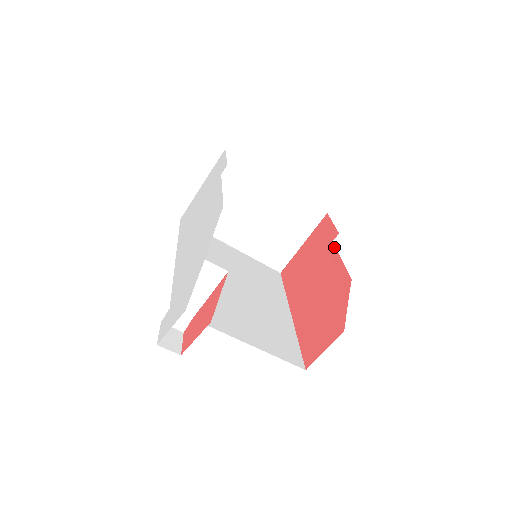
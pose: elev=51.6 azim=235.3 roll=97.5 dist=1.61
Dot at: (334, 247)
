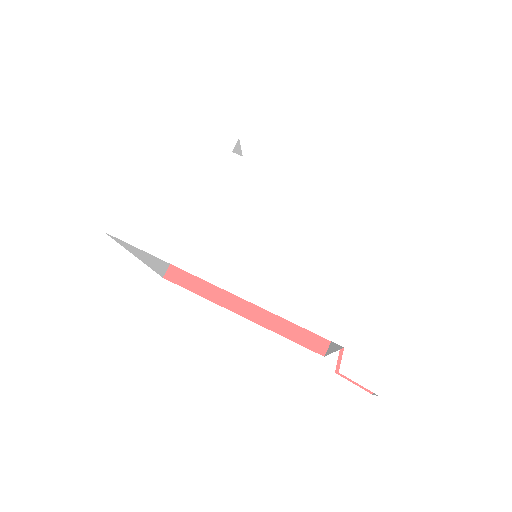
Dot at: occluded
